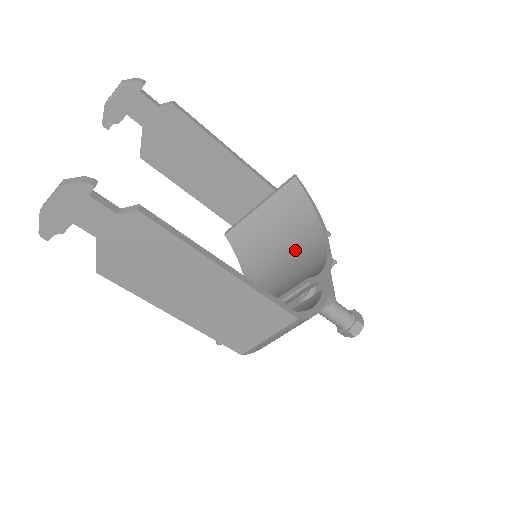
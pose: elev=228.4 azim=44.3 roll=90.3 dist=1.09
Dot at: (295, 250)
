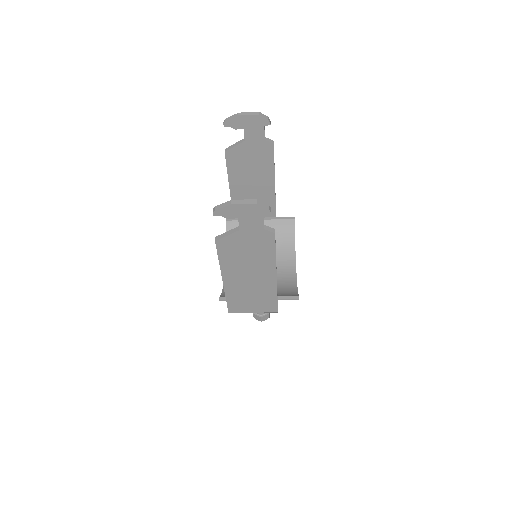
Dot at: occluded
